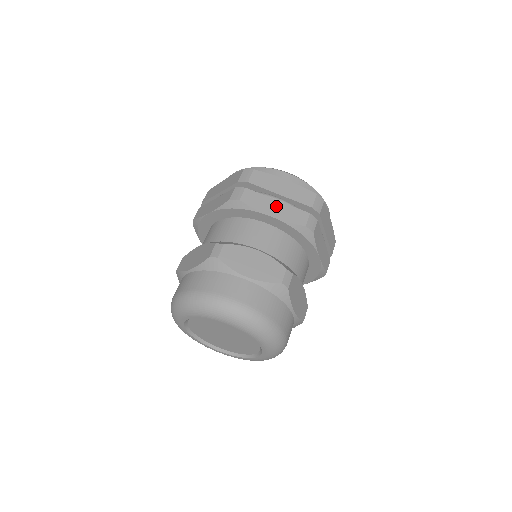
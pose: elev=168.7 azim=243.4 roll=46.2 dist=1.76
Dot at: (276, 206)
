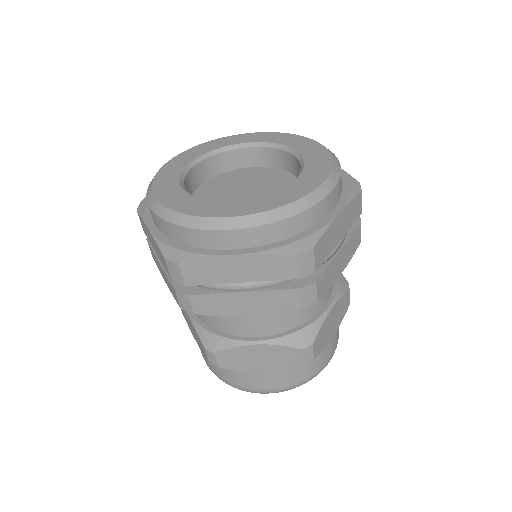
Dot at: (341, 258)
